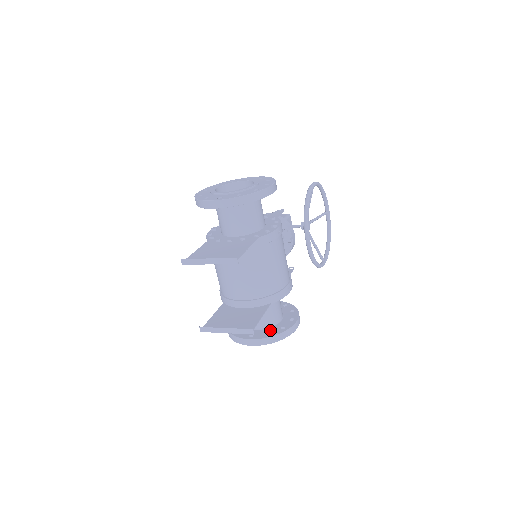
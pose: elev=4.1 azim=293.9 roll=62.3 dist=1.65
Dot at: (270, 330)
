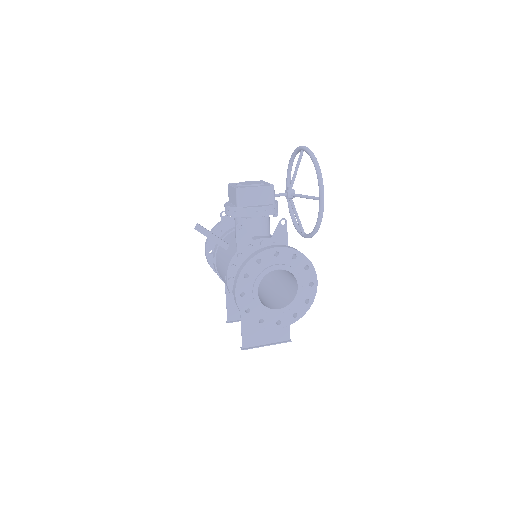
Dot at: occluded
